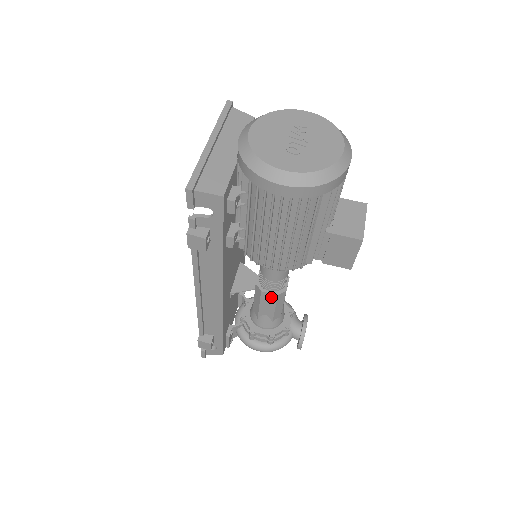
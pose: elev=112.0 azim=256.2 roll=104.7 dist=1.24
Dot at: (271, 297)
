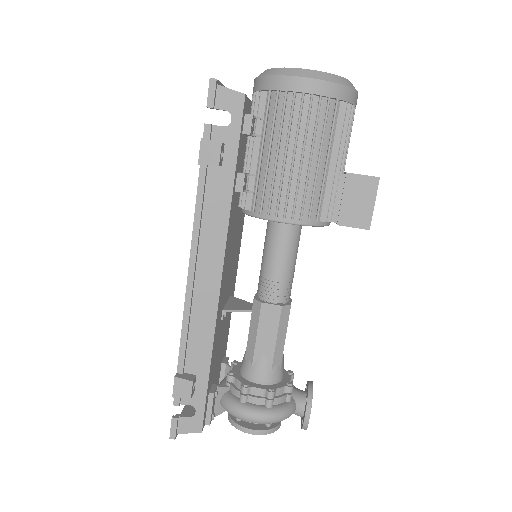
Dot at: (273, 312)
